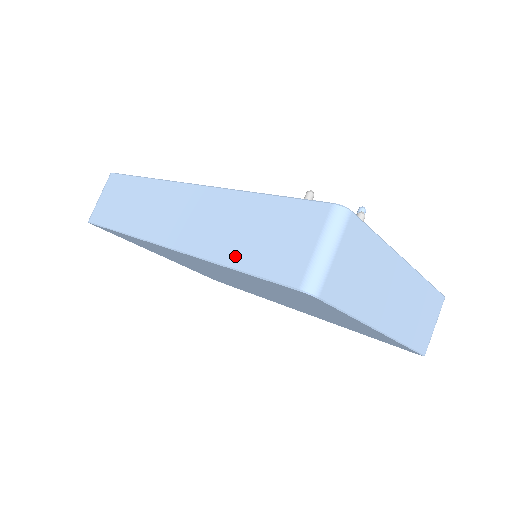
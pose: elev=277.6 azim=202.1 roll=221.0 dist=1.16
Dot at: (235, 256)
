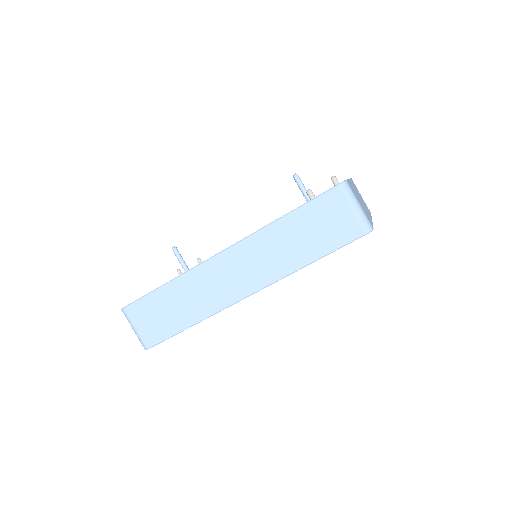
Dot at: (308, 256)
